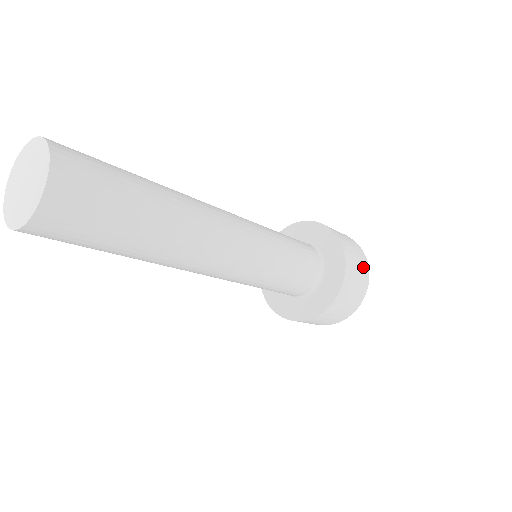
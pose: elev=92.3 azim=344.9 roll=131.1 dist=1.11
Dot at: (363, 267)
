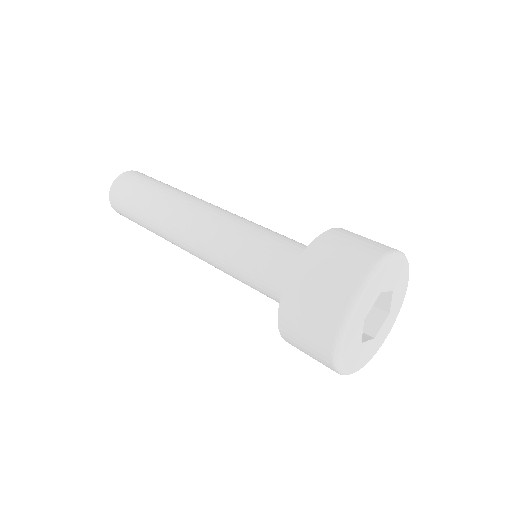
Dot at: (377, 245)
